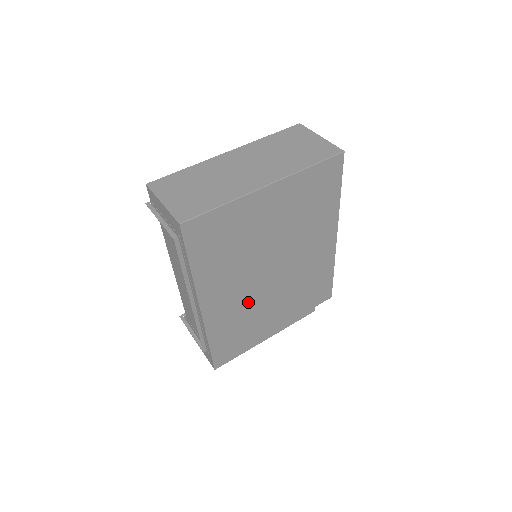
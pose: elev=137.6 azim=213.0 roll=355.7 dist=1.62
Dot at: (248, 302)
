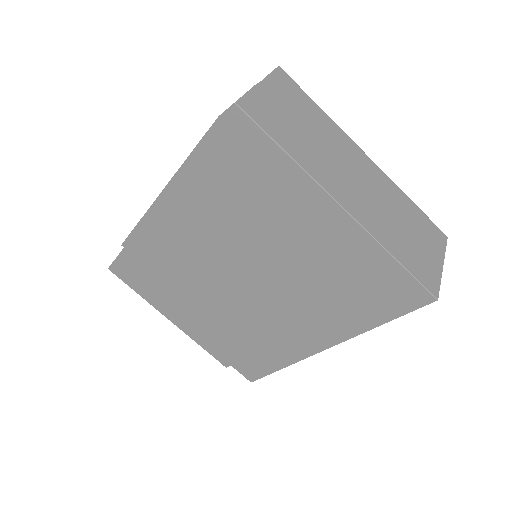
Dot at: (195, 267)
